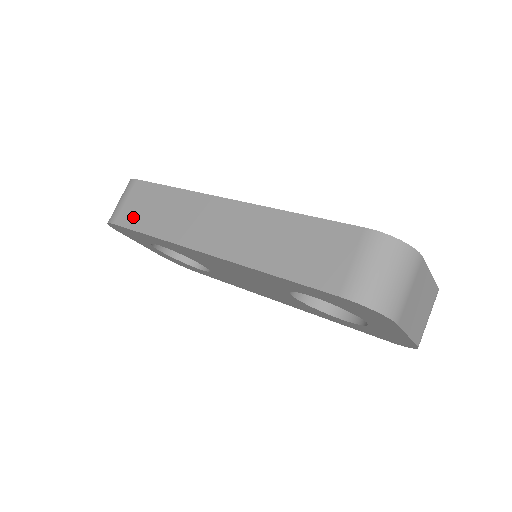
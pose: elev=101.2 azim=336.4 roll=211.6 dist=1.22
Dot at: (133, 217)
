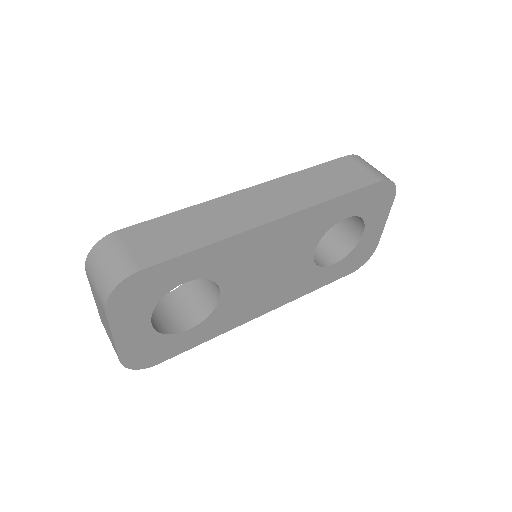
Dot at: (161, 250)
